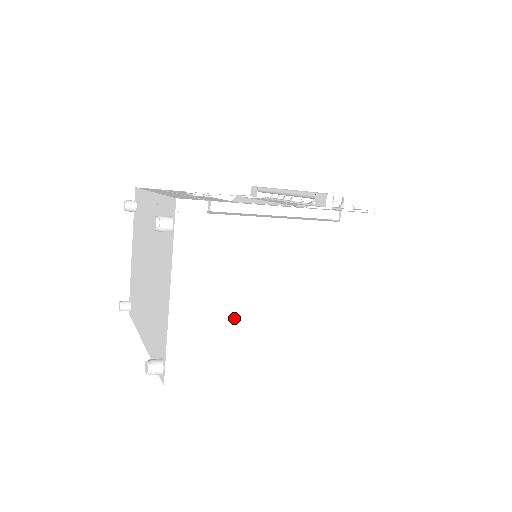
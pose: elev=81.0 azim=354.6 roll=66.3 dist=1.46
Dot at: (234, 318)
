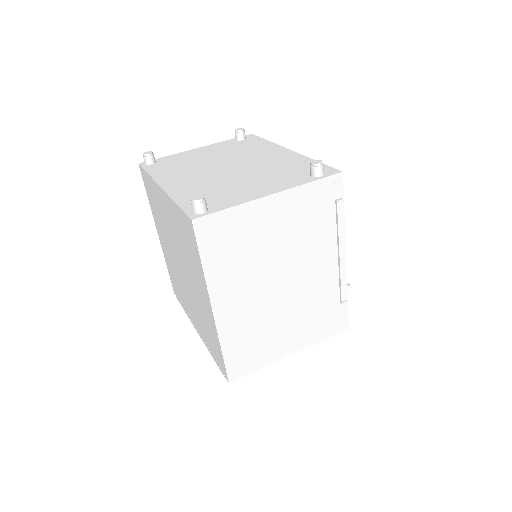
Dot at: (259, 256)
